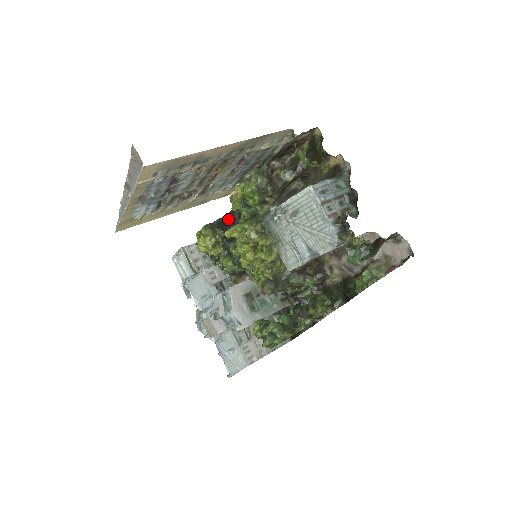
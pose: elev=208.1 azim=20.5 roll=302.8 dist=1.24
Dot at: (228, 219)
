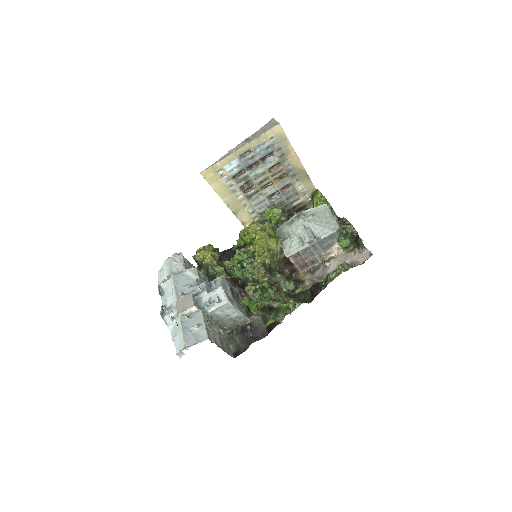
Dot at: (222, 254)
